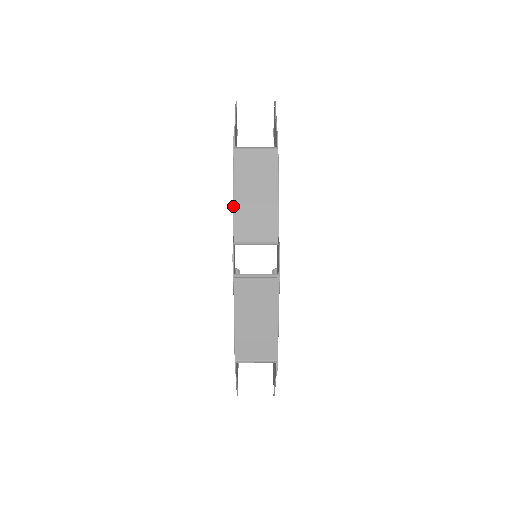
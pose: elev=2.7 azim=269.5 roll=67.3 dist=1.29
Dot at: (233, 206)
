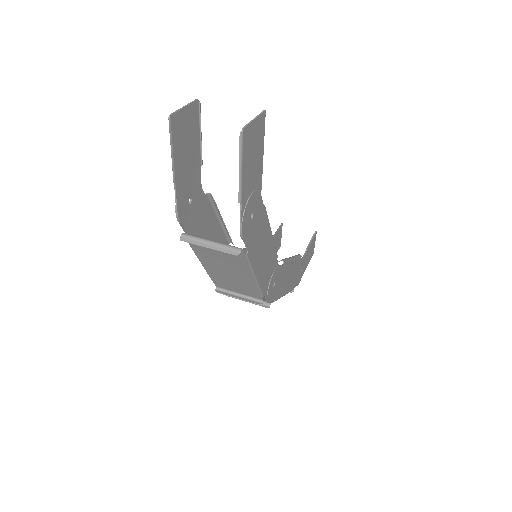
Dot at: occluded
